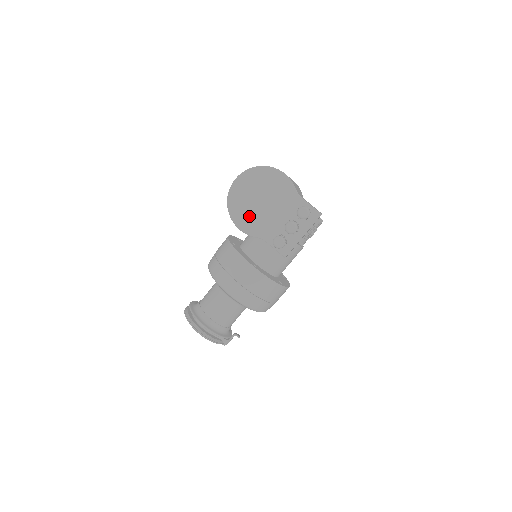
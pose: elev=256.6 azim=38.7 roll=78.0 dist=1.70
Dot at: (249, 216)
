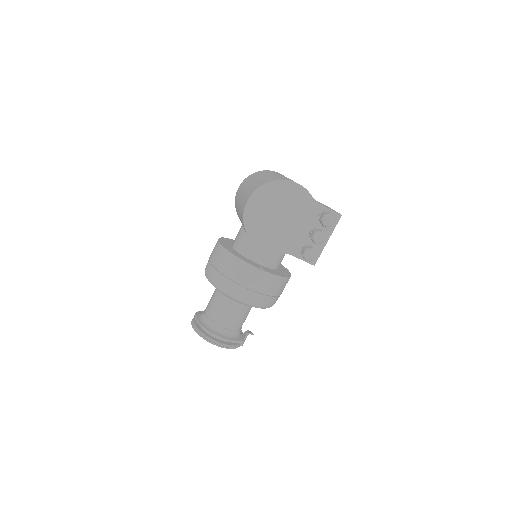
Dot at: (270, 235)
